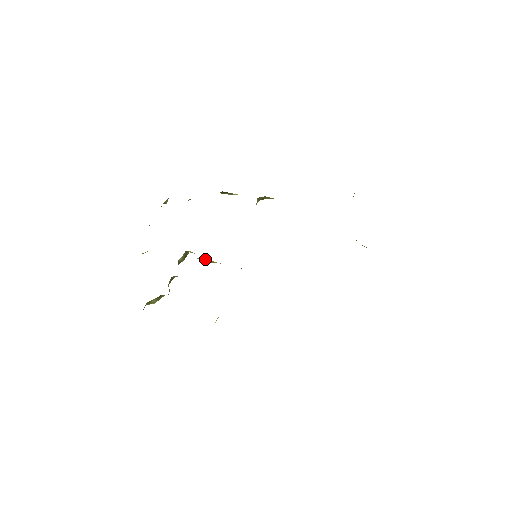
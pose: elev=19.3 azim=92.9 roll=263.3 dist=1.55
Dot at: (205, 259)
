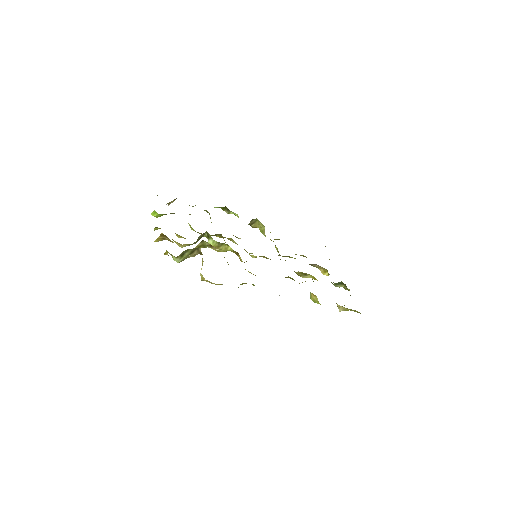
Dot at: (220, 243)
